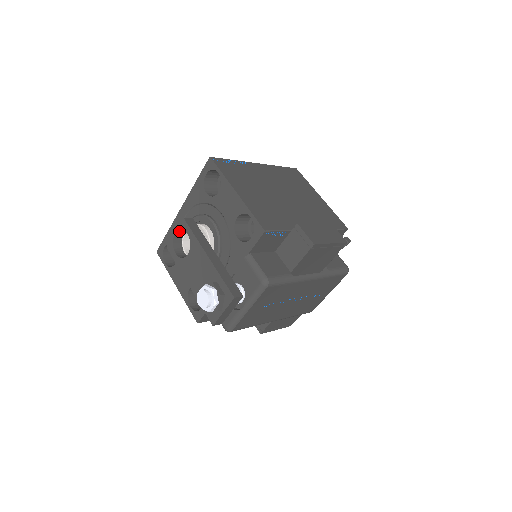
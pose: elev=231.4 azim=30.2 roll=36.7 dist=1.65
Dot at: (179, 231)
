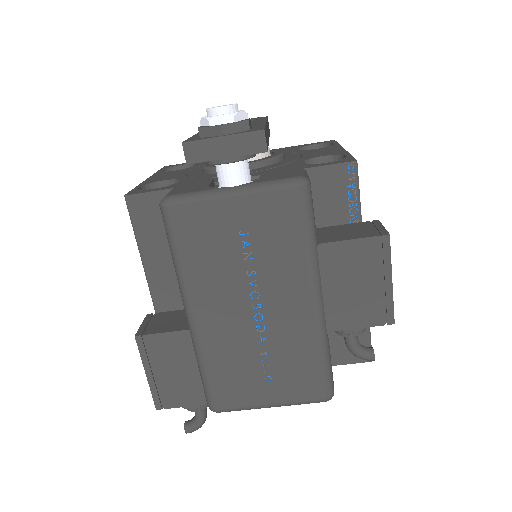
Dot at: occluded
